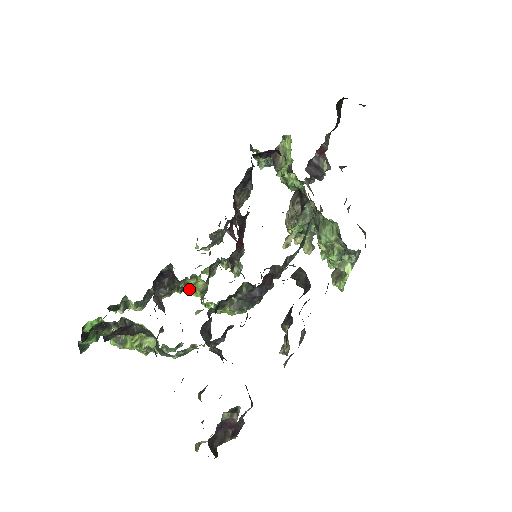
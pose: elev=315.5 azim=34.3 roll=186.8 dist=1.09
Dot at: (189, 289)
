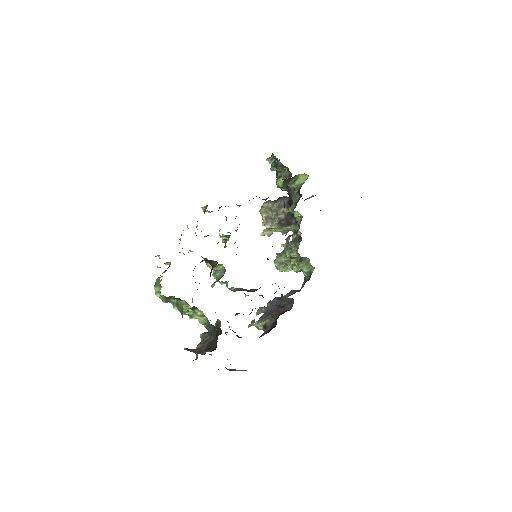
Dot at: (211, 268)
